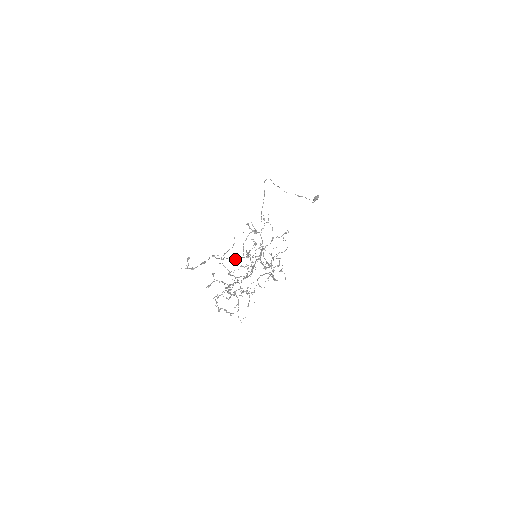
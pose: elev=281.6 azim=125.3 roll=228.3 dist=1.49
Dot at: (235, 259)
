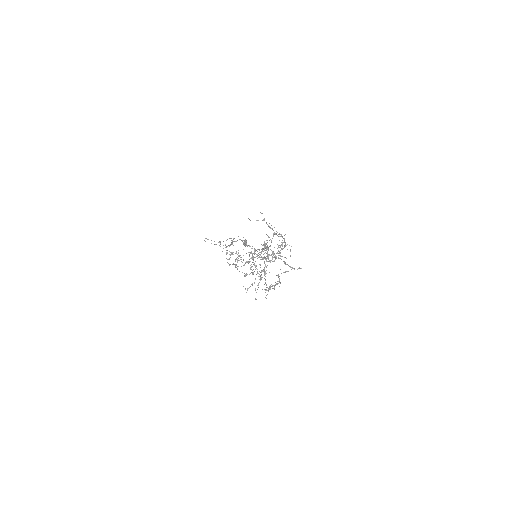
Dot at: (247, 245)
